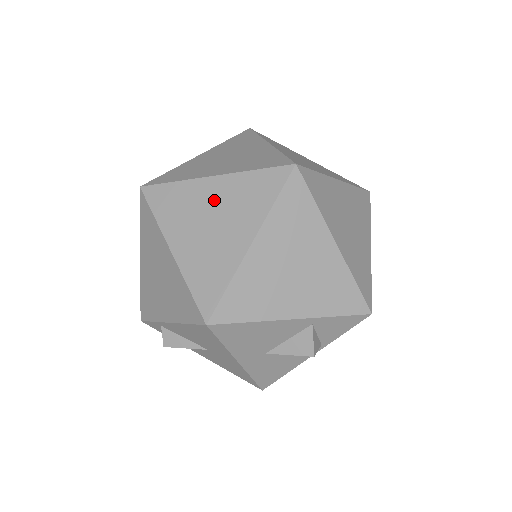
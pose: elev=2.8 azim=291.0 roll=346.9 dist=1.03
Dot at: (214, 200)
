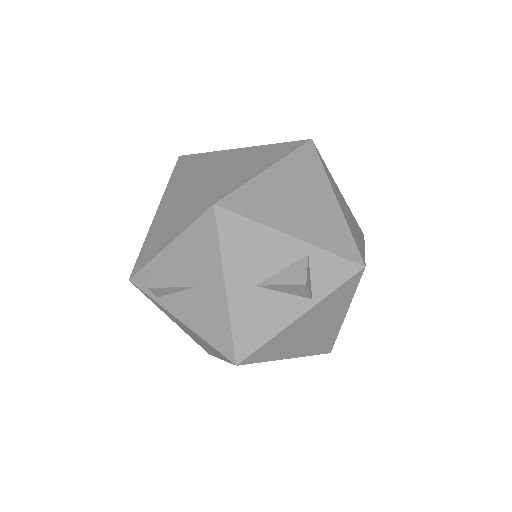
Dot at: (241, 155)
